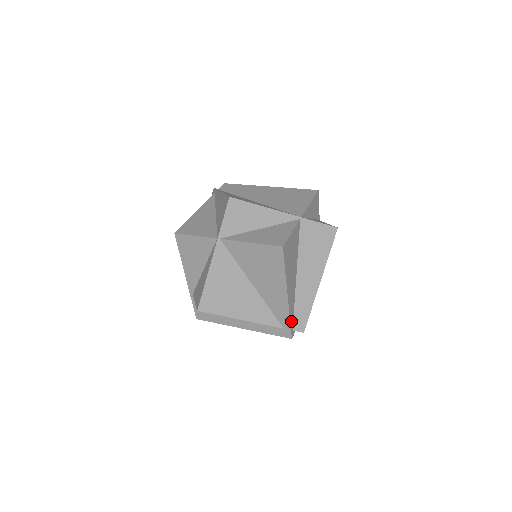
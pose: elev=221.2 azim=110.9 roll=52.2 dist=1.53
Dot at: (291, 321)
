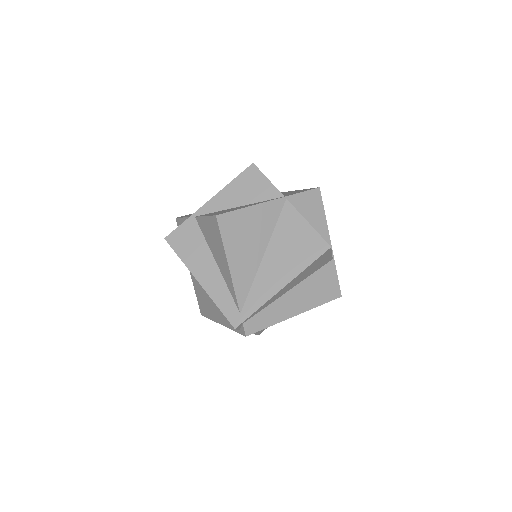
Dot at: (254, 313)
